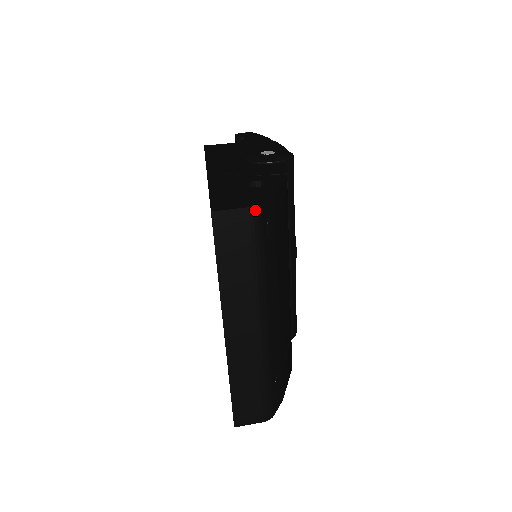
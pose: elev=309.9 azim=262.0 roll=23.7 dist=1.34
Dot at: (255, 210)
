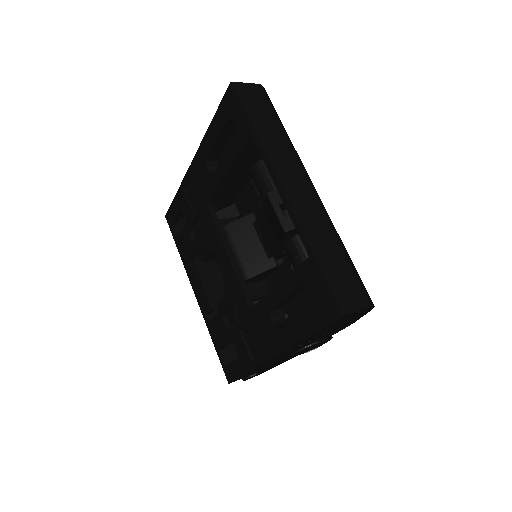
Dot at: (262, 88)
